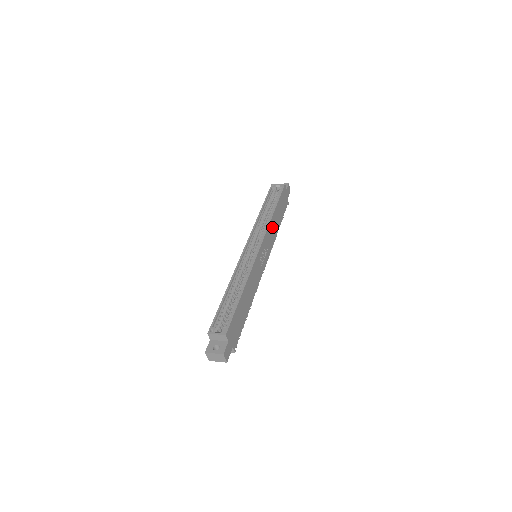
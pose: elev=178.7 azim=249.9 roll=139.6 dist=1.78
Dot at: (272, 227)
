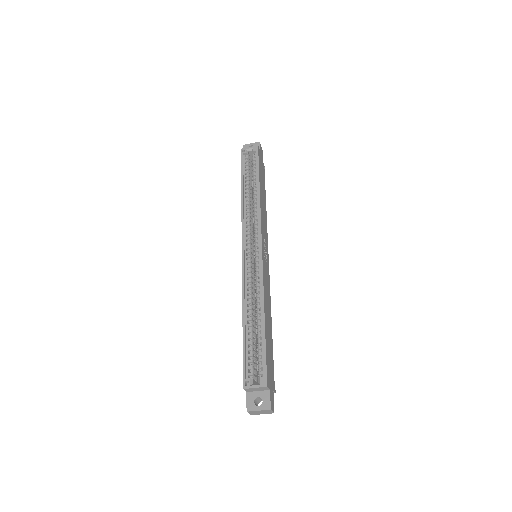
Dot at: (262, 211)
